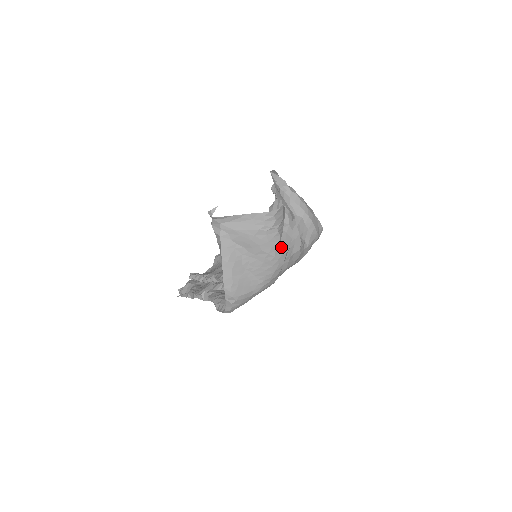
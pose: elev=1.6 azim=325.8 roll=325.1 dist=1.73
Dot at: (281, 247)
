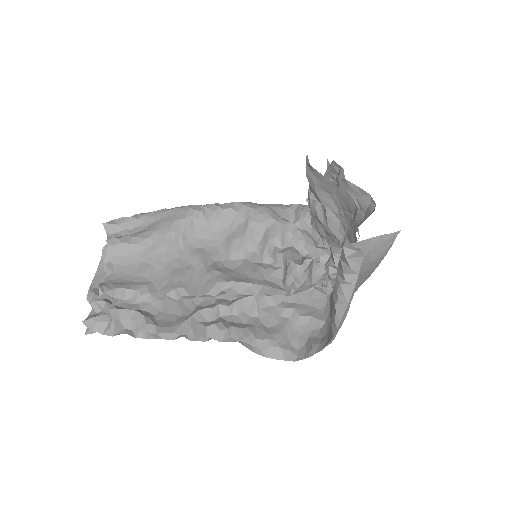
Dot at: occluded
